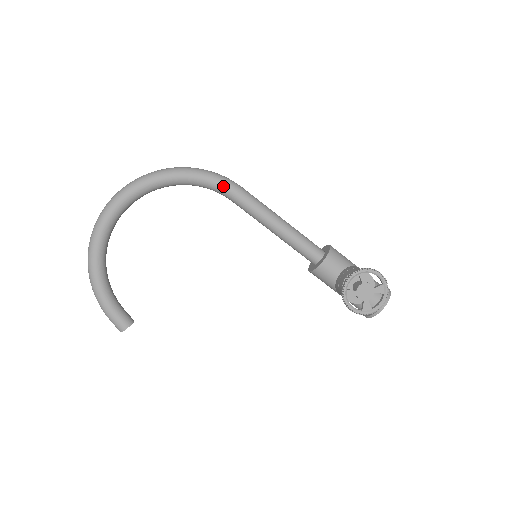
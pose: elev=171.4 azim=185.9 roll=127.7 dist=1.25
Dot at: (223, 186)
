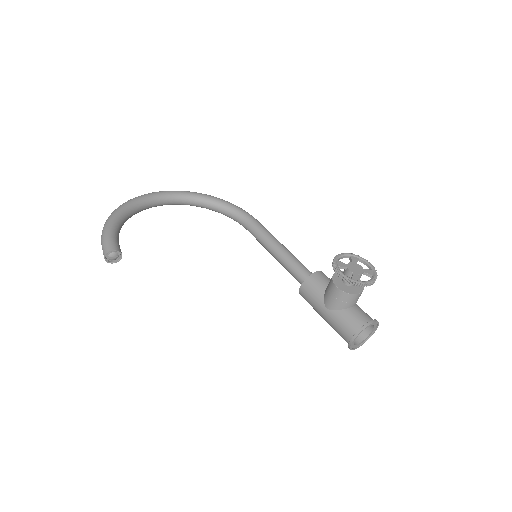
Dot at: (246, 213)
